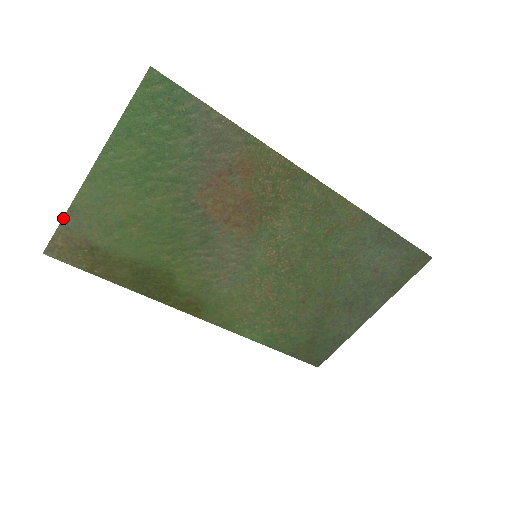
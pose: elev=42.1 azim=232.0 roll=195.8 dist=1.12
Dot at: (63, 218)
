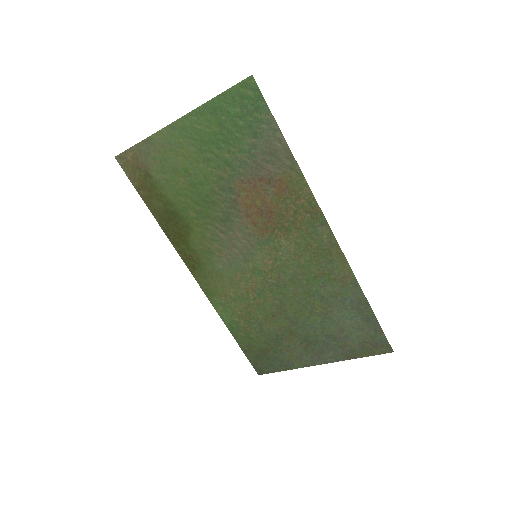
Dot at: (140, 142)
